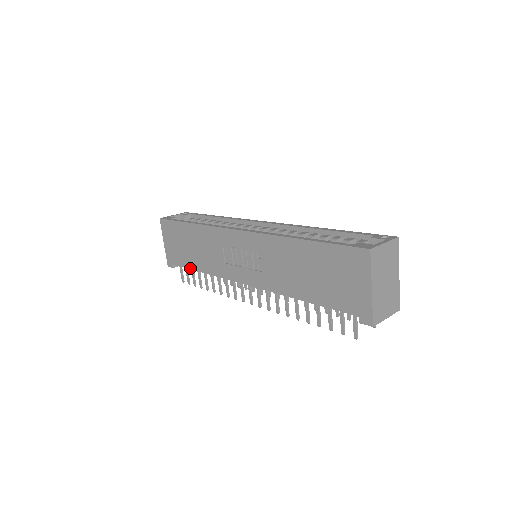
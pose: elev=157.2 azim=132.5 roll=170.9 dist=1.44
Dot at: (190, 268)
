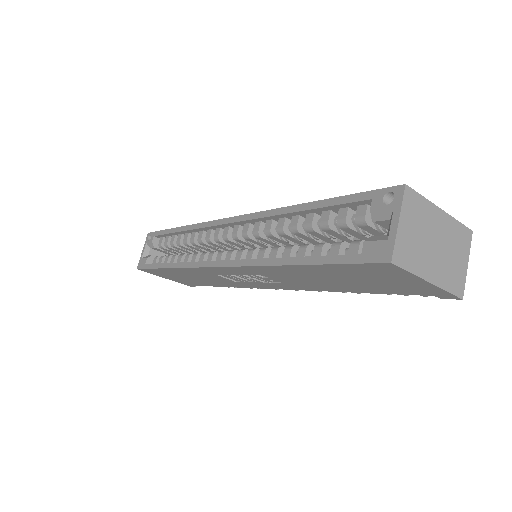
Dot at: occluded
